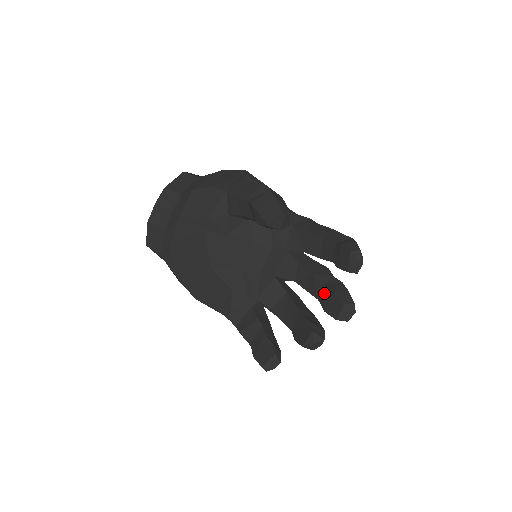
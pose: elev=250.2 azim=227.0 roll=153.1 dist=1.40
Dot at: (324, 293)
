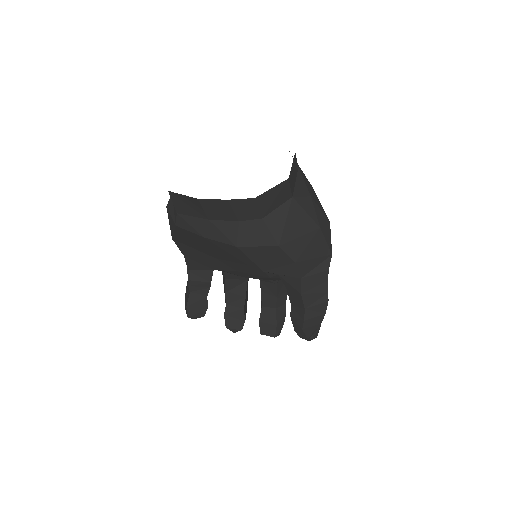
Dot at: (270, 313)
